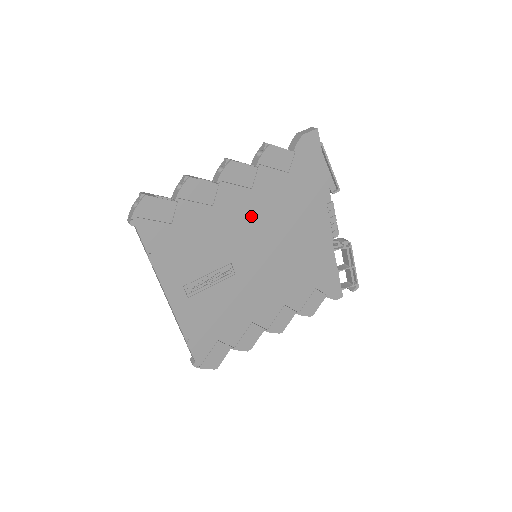
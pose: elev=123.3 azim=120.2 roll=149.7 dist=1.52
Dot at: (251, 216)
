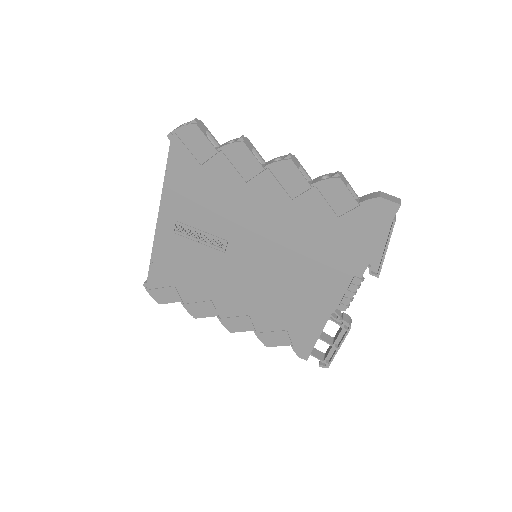
Dot at: (274, 221)
